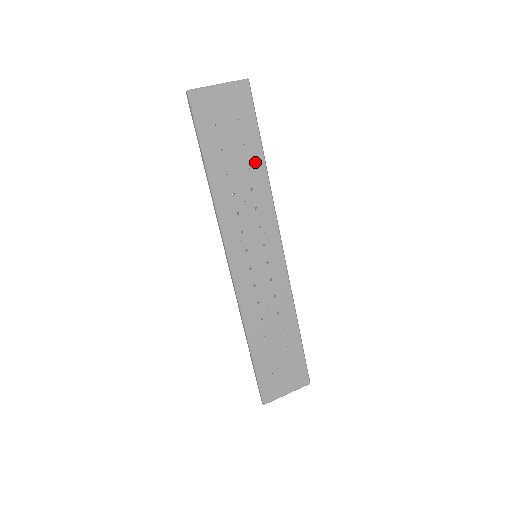
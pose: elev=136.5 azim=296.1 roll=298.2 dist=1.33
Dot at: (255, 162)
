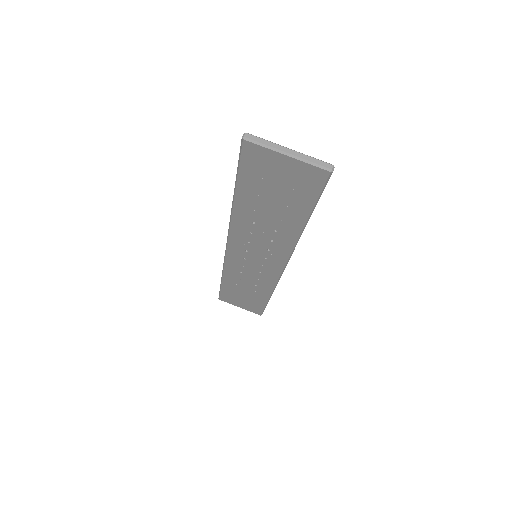
Dot at: (292, 221)
